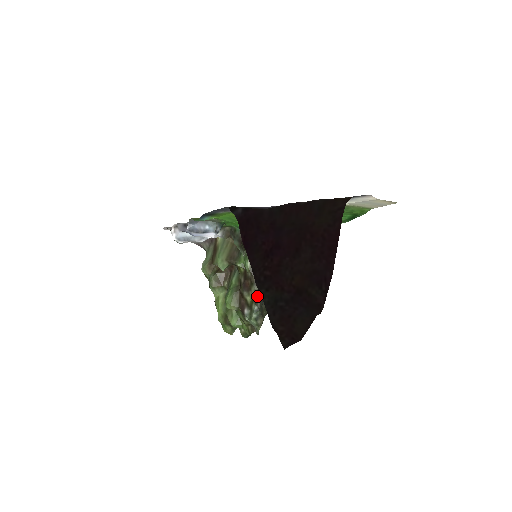
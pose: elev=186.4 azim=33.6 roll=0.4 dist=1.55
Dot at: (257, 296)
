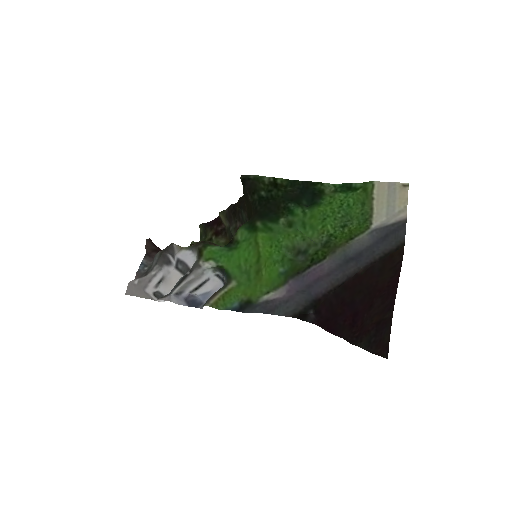
Dot at: occluded
